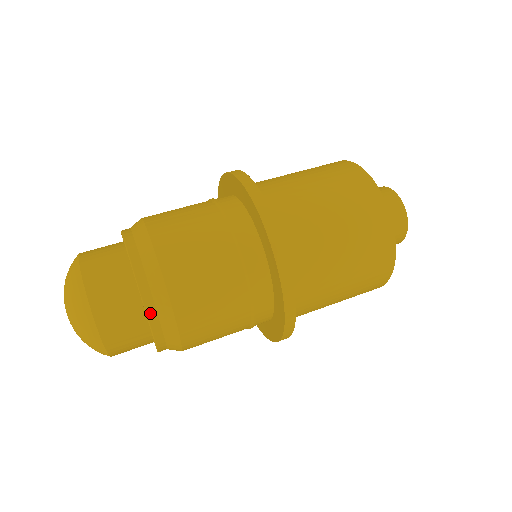
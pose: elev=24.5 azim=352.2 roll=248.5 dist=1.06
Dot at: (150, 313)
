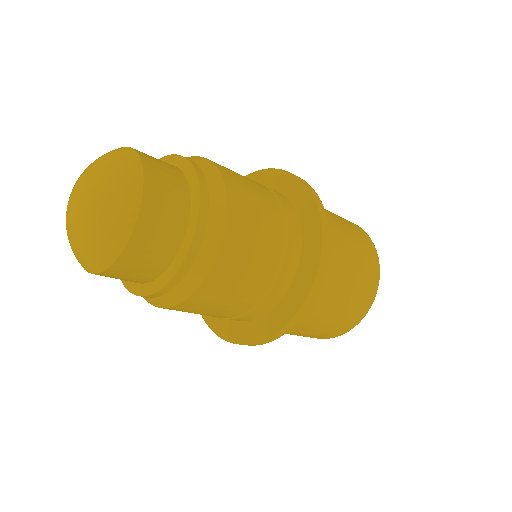
Dot at: (176, 277)
